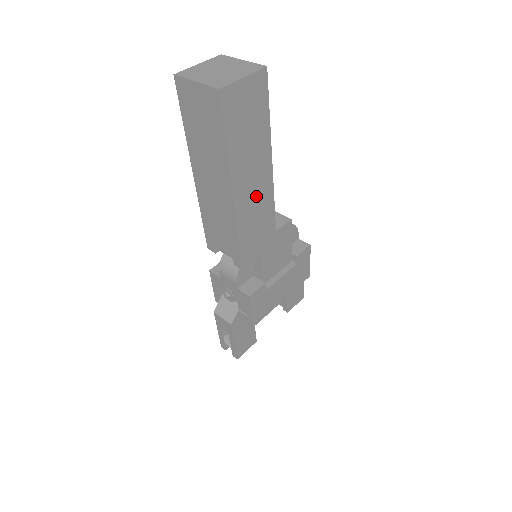
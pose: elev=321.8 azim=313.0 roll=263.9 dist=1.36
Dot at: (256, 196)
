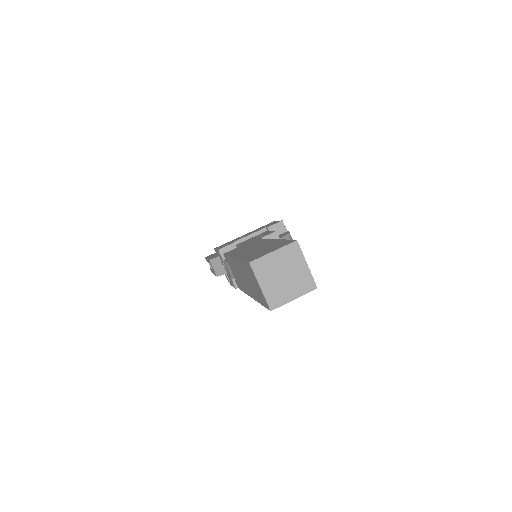
Dot at: occluded
